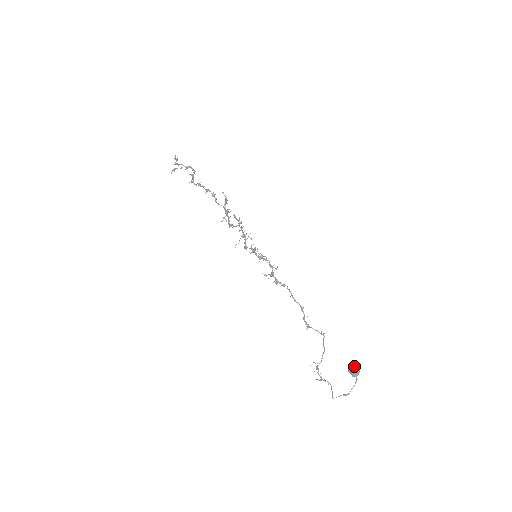
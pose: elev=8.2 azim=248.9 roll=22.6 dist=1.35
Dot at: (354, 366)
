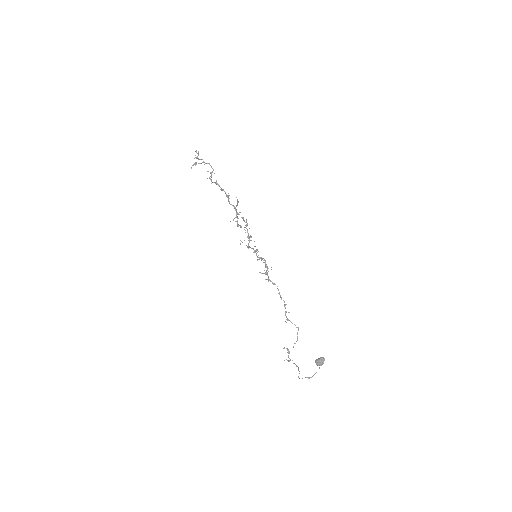
Dot at: (321, 359)
